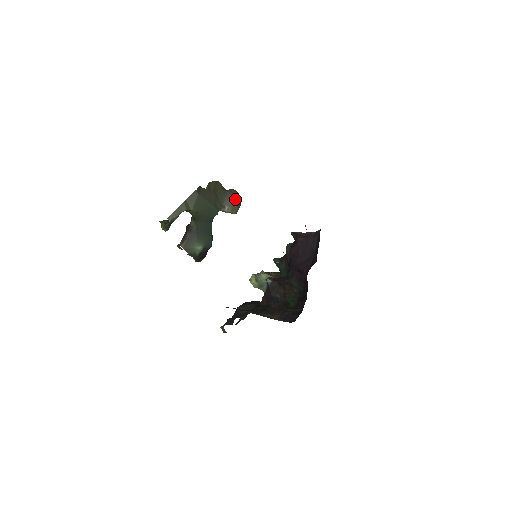
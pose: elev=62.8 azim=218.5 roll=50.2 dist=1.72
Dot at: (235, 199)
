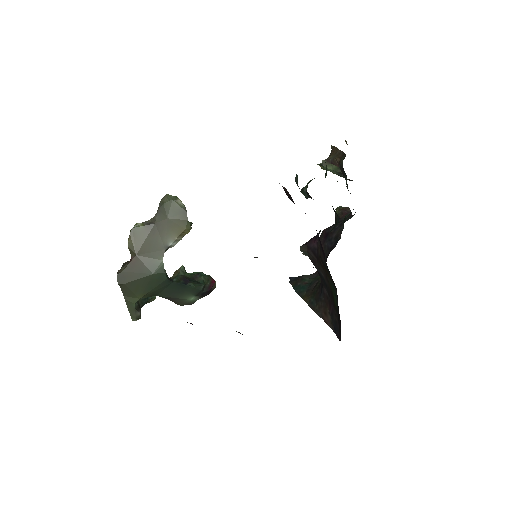
Dot at: (171, 220)
